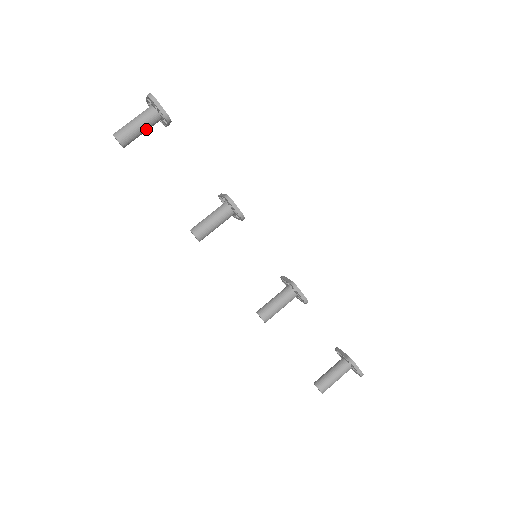
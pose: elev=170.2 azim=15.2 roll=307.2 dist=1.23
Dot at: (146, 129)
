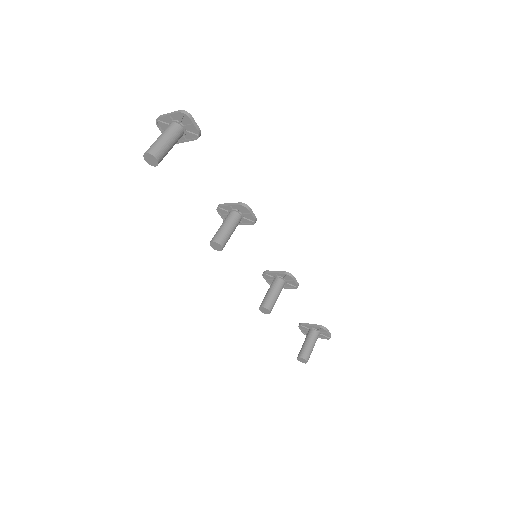
Dot at: occluded
